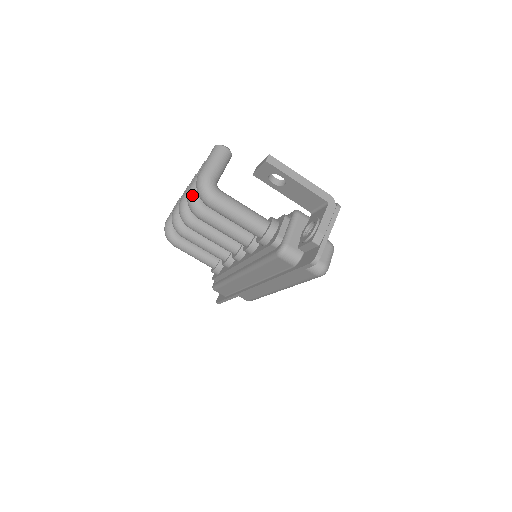
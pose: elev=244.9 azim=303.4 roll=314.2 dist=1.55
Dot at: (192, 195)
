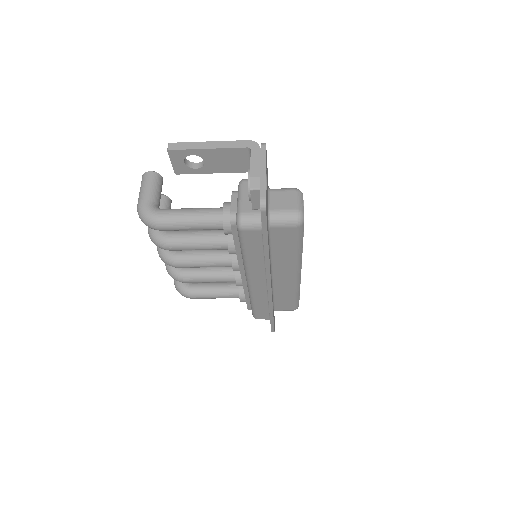
Dot at: (151, 233)
